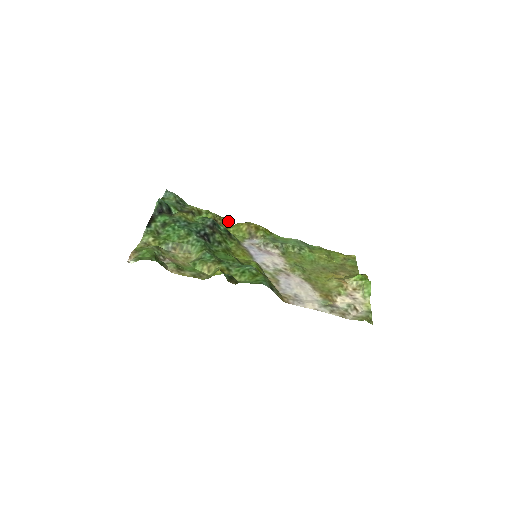
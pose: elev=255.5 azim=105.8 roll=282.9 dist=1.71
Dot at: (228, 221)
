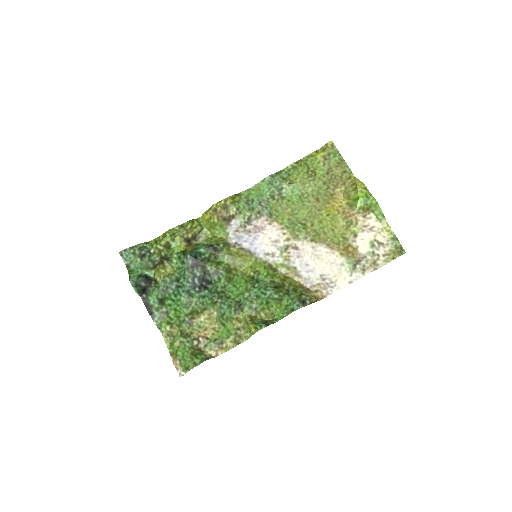
Dot at: (193, 220)
